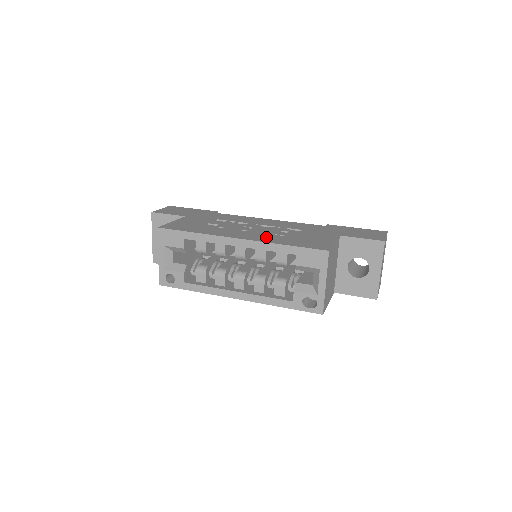
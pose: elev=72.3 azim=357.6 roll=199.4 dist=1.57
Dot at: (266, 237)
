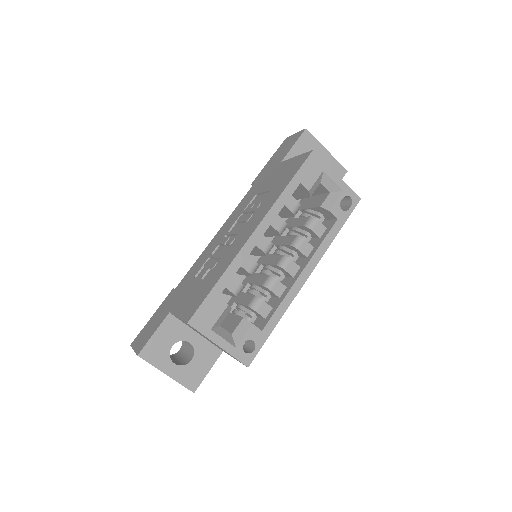
Dot at: (261, 210)
